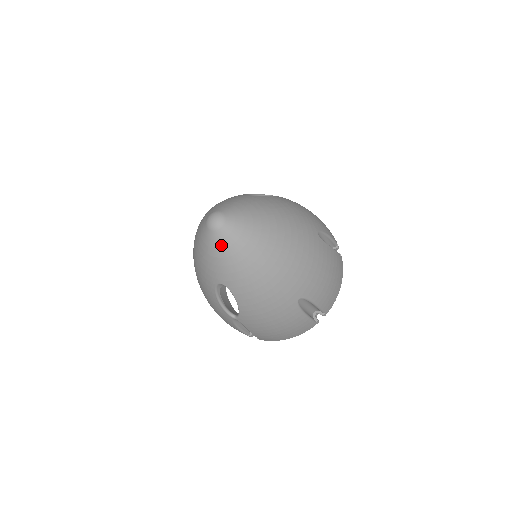
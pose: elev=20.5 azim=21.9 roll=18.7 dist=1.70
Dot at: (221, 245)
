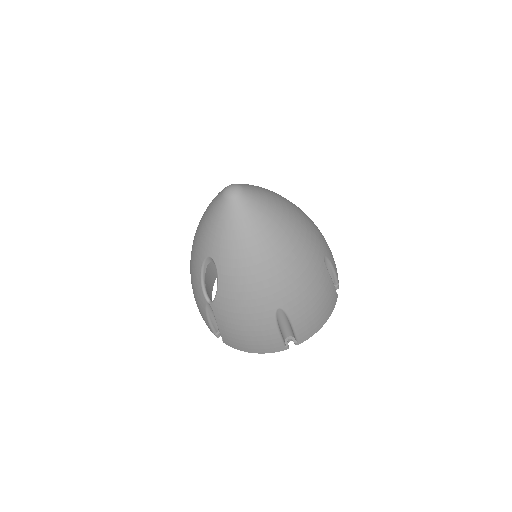
Dot at: (227, 216)
